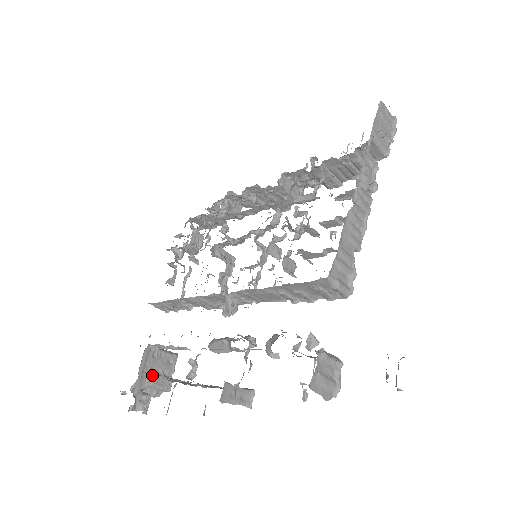
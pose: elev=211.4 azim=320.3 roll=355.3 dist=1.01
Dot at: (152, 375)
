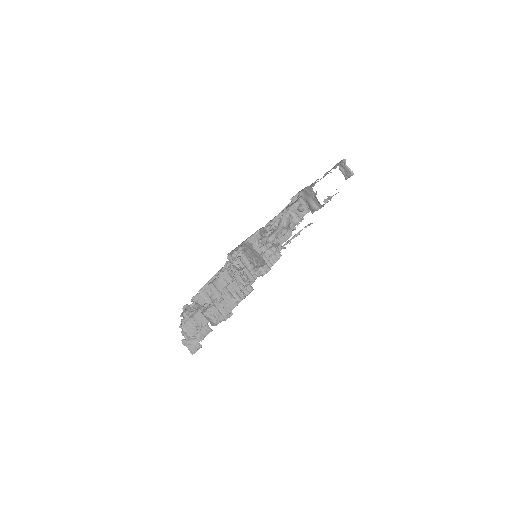
Dot at: occluded
